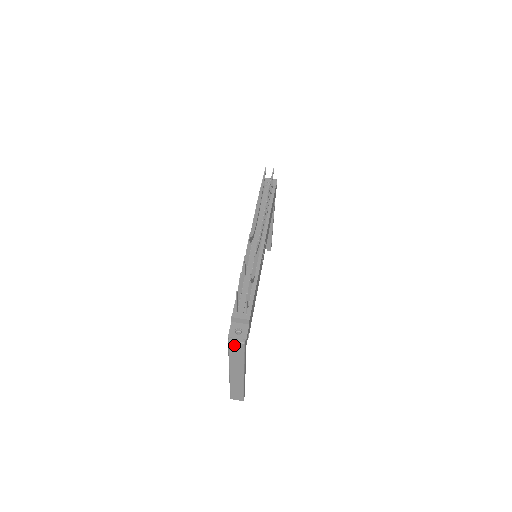
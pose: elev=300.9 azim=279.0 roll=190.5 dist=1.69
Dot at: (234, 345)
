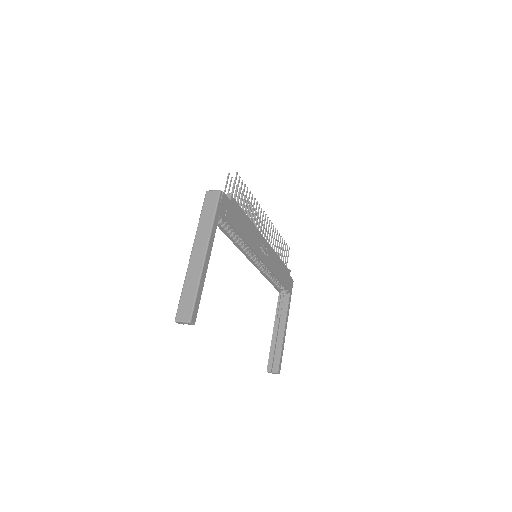
Dot at: (210, 195)
